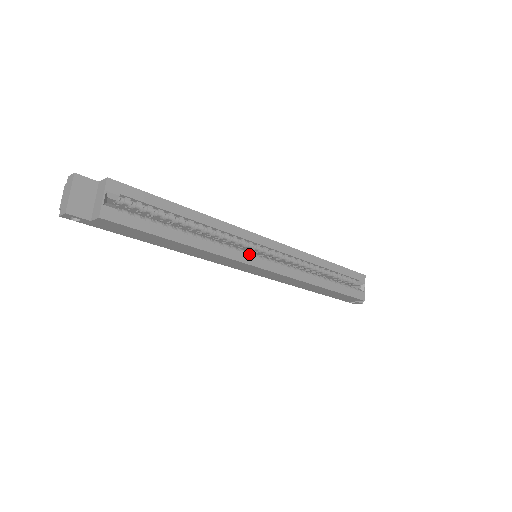
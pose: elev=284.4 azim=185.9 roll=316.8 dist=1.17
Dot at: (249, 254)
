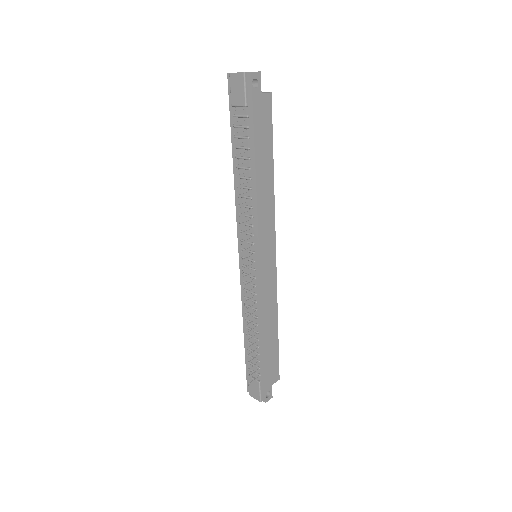
Dot at: occluded
